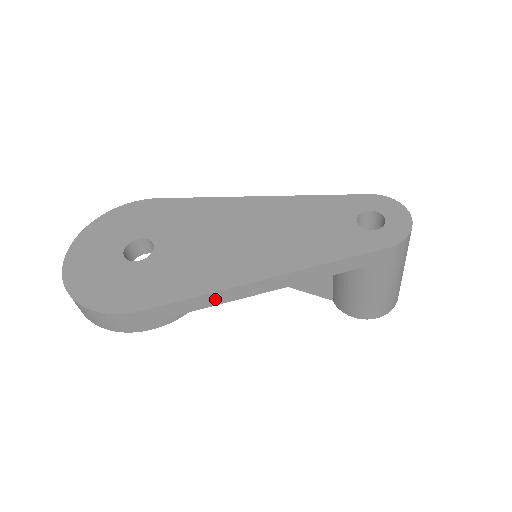
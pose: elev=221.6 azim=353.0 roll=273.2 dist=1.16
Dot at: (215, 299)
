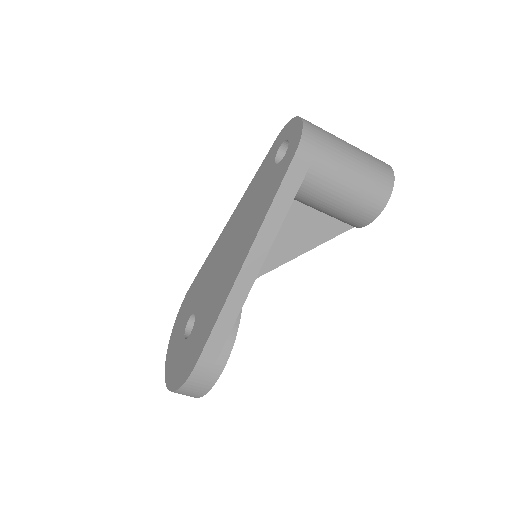
Dot at: (232, 309)
